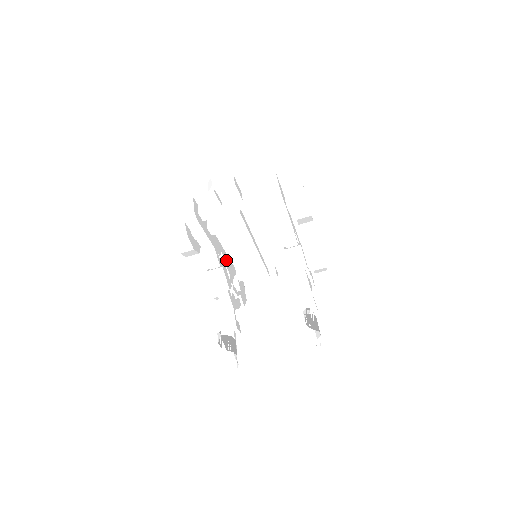
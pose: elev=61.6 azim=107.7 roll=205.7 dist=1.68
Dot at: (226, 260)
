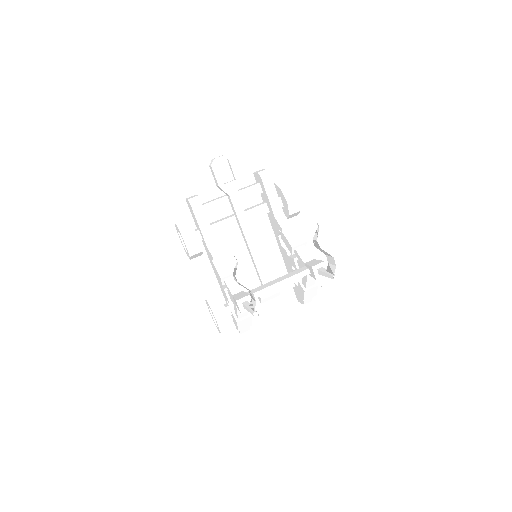
Dot at: occluded
